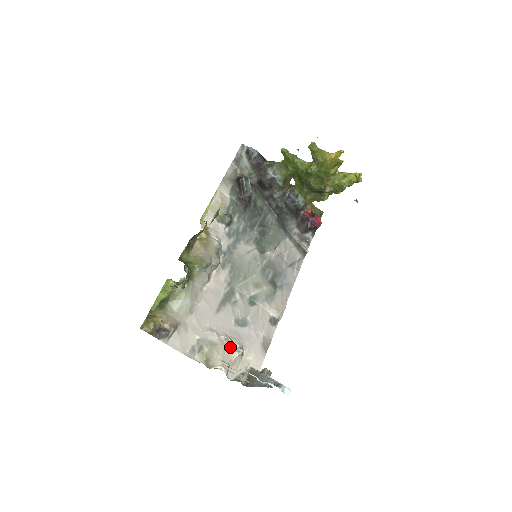
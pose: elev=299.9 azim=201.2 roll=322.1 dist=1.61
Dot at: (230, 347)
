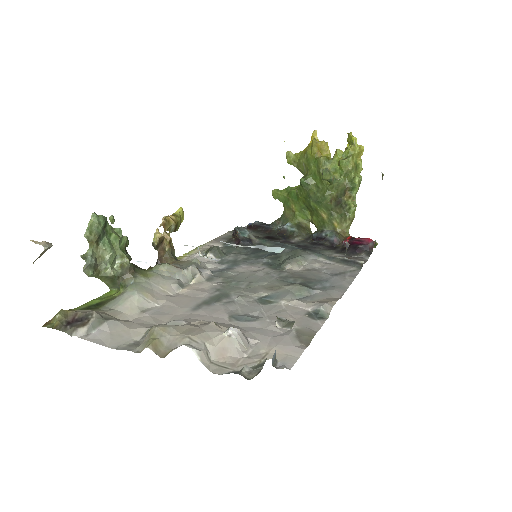
Dot at: (209, 328)
